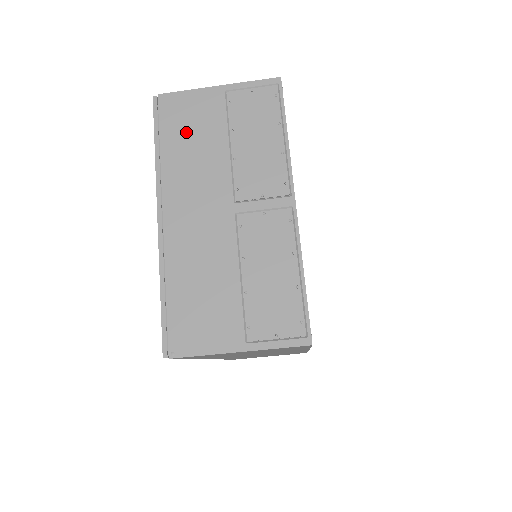
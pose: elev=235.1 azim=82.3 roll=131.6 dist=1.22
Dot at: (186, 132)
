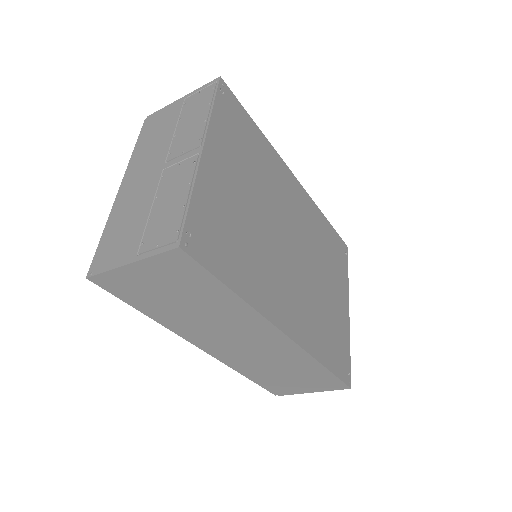
Dot at: (154, 131)
